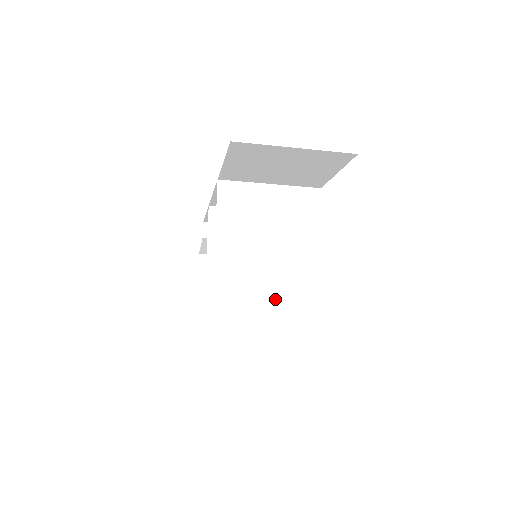
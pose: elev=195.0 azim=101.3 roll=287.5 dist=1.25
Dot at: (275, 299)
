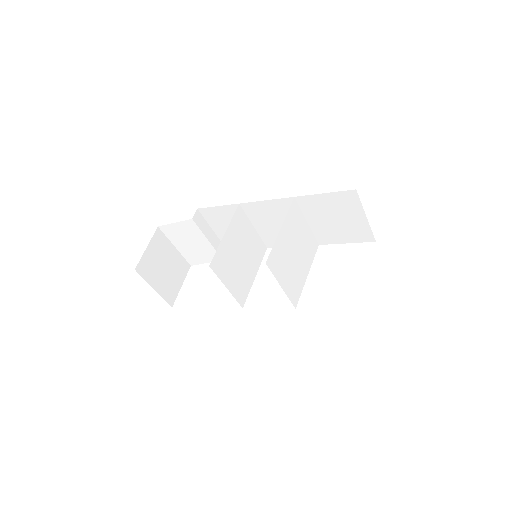
Dot at: (285, 287)
